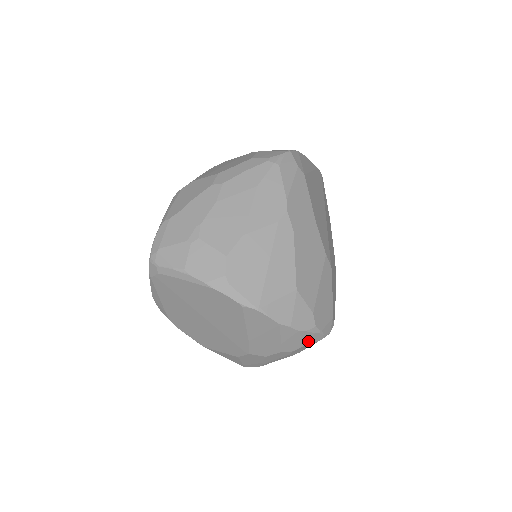
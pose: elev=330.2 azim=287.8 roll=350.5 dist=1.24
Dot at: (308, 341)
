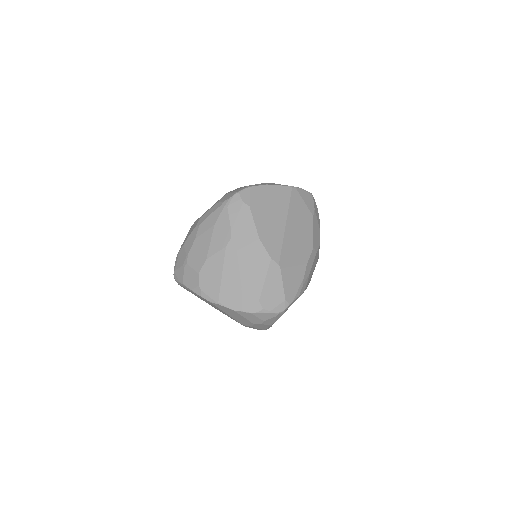
Dot at: (265, 317)
